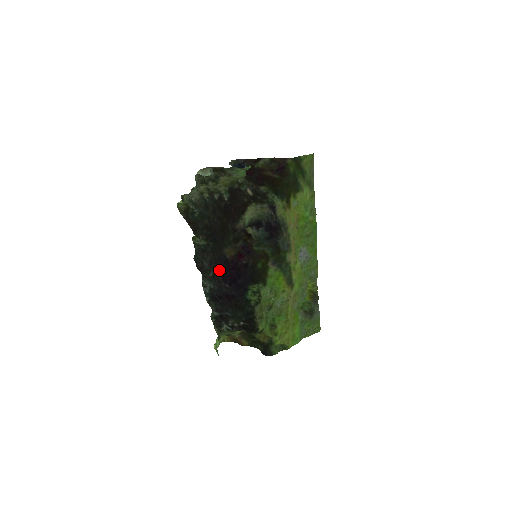
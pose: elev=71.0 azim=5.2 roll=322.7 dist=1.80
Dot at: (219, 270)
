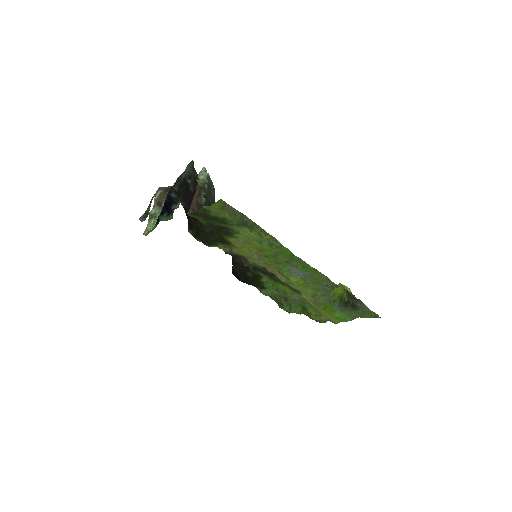
Dot at: occluded
